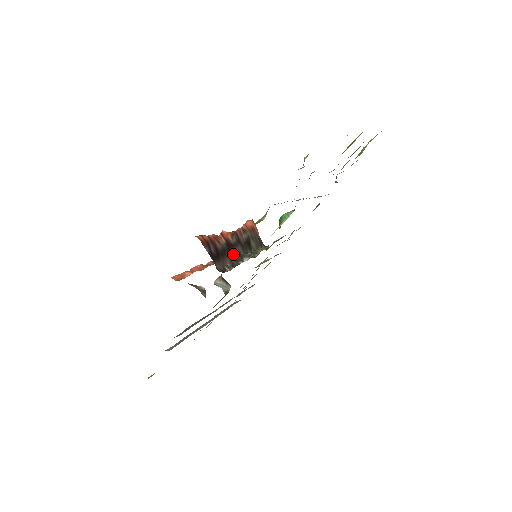
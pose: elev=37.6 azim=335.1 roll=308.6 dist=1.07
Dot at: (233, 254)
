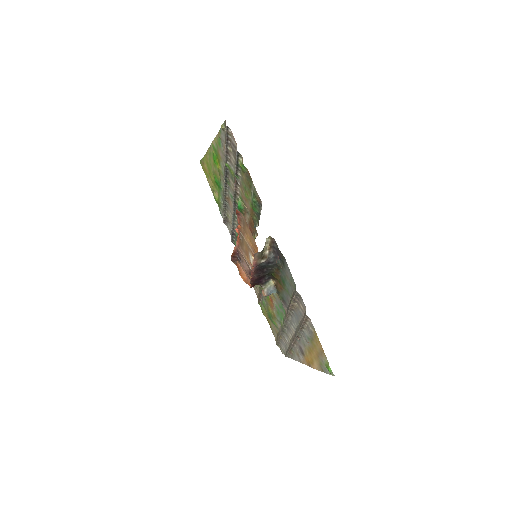
Dot at: occluded
